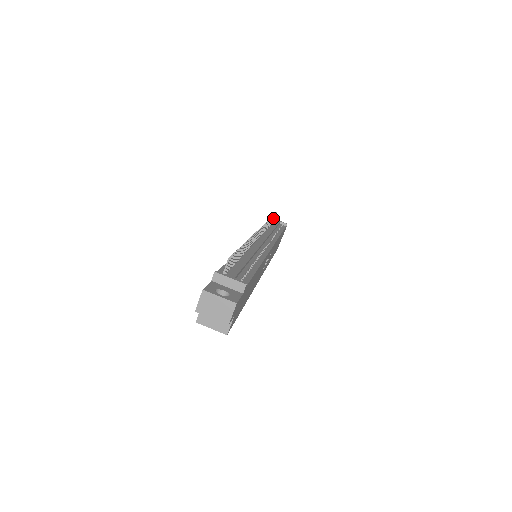
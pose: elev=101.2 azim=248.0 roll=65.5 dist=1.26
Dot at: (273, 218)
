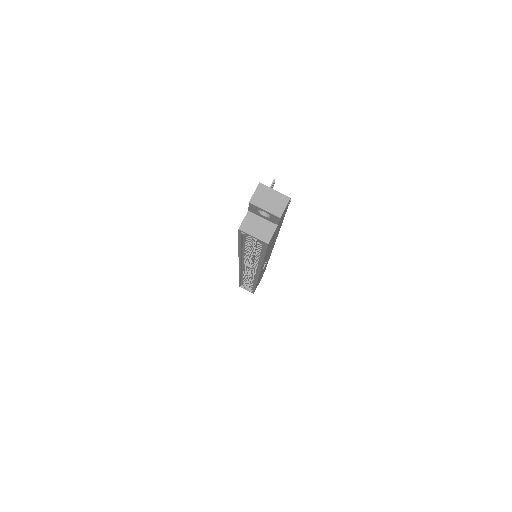
Dot at: occluded
